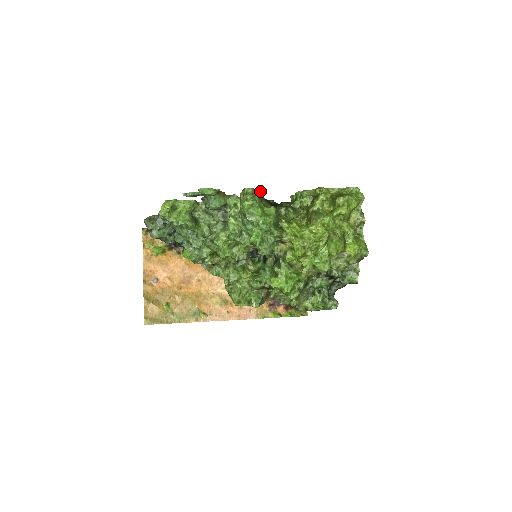
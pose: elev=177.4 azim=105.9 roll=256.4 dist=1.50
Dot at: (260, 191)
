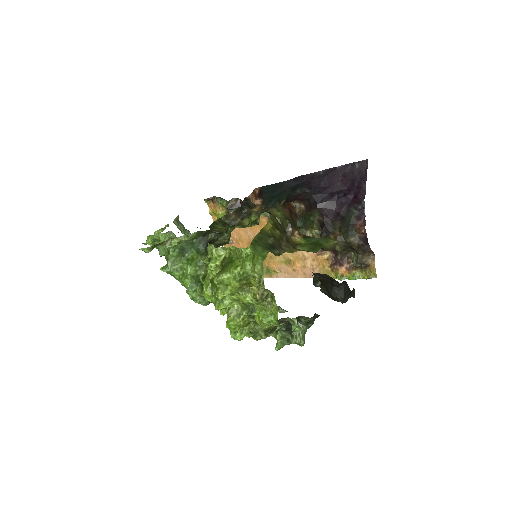
Dot at: (175, 248)
